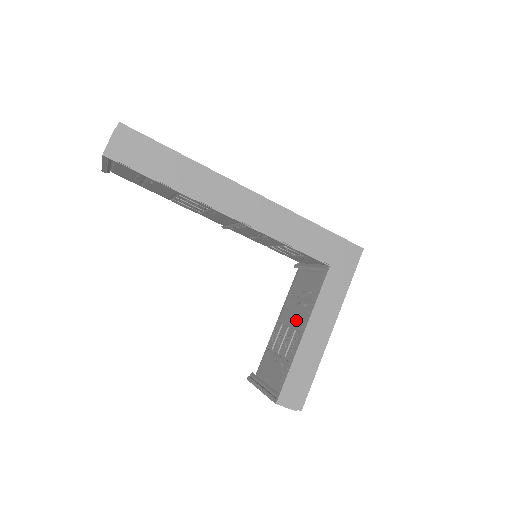
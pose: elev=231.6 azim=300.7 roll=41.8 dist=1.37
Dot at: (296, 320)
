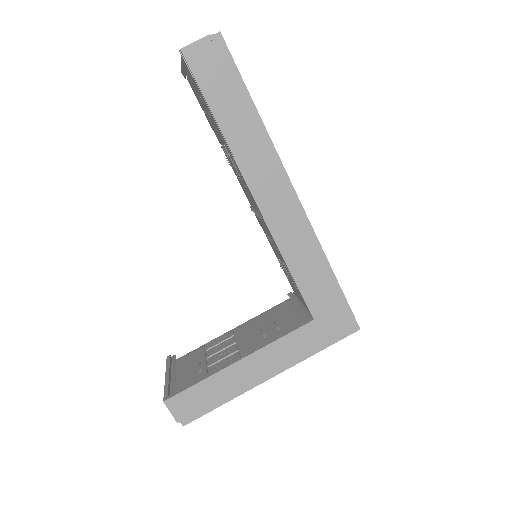
Dot at: (246, 342)
